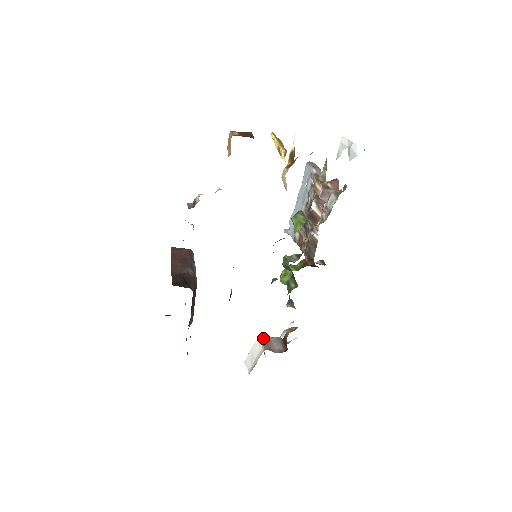
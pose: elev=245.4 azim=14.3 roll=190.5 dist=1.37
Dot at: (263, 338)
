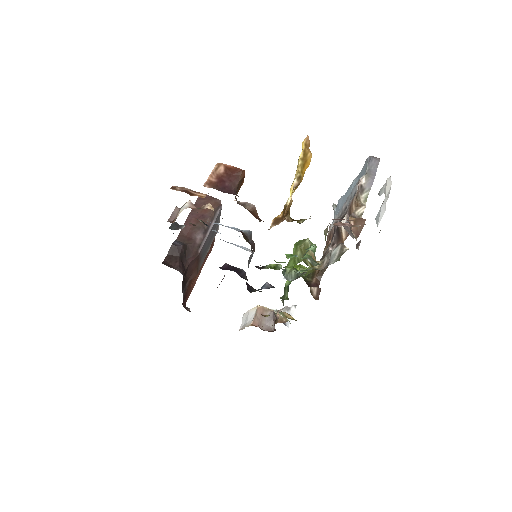
Dot at: (259, 310)
